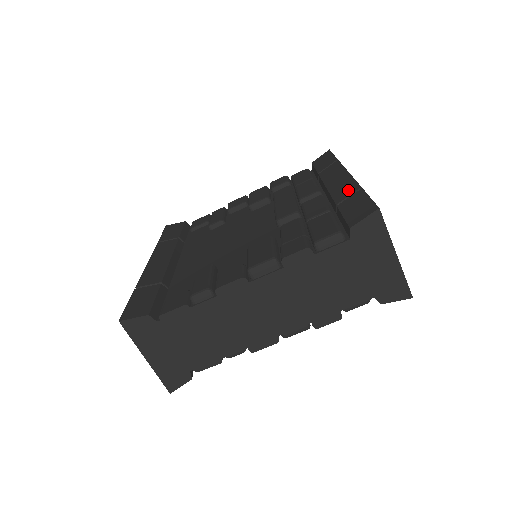
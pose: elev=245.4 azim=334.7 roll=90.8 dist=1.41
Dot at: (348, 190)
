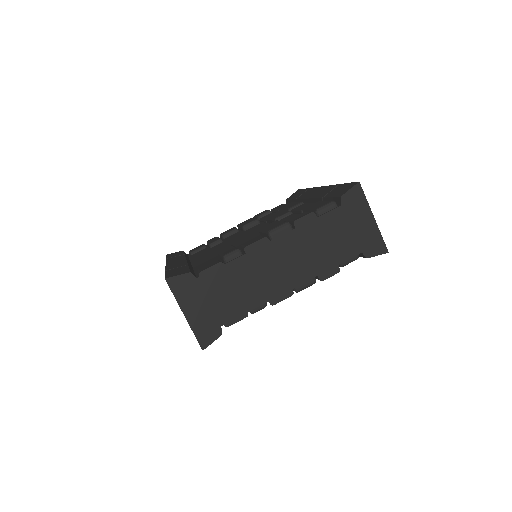
Dot at: (328, 190)
